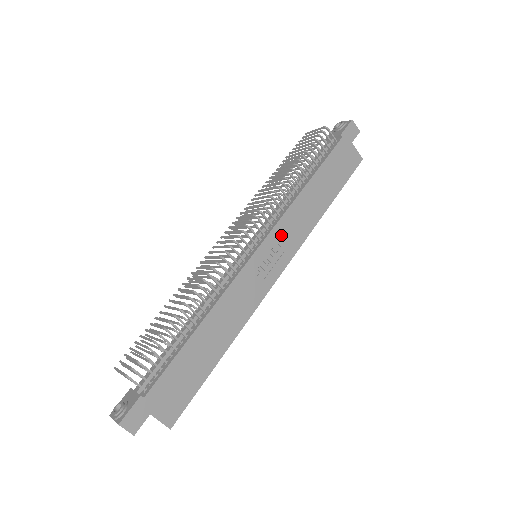
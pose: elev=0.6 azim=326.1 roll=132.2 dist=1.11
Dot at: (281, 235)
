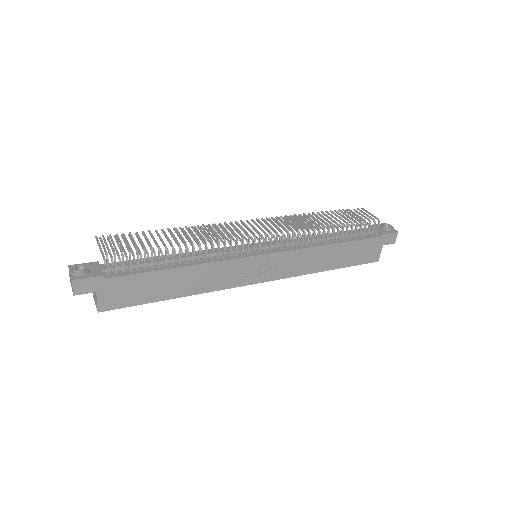
Dot at: (285, 260)
